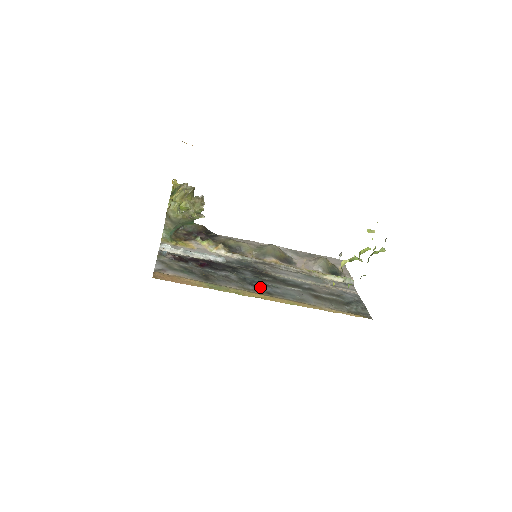
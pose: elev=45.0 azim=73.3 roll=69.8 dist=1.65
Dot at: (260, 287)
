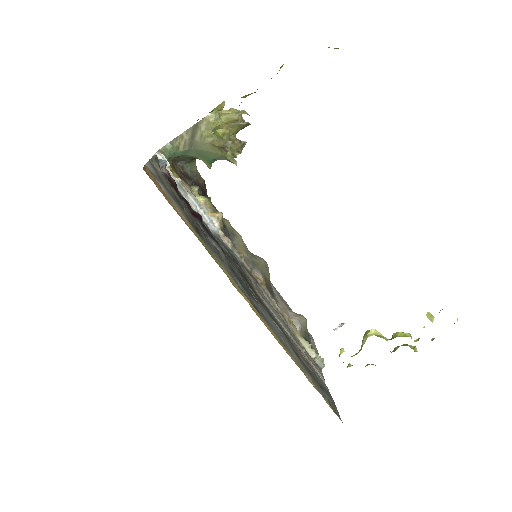
Dot at: (248, 293)
